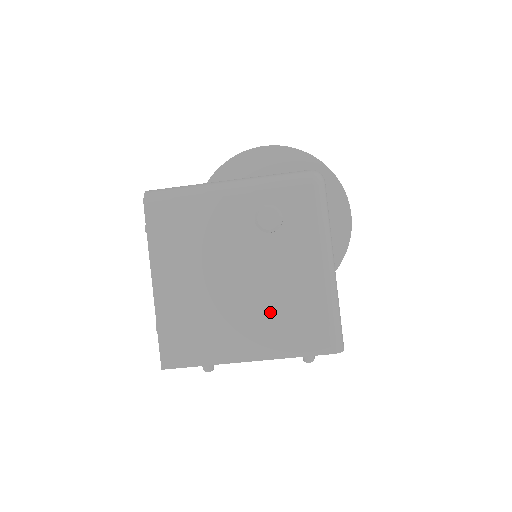
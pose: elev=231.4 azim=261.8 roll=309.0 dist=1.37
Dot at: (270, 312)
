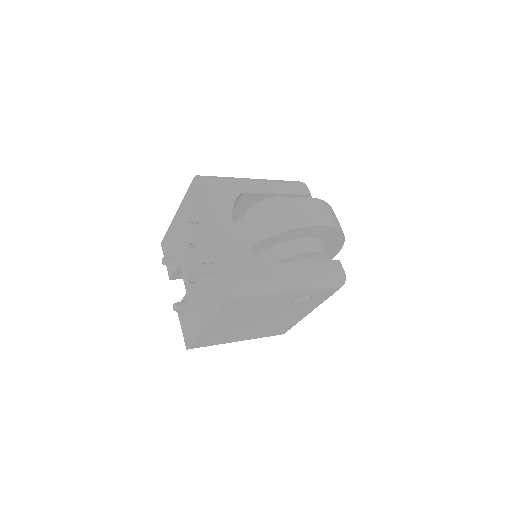
Dot at: (267, 327)
